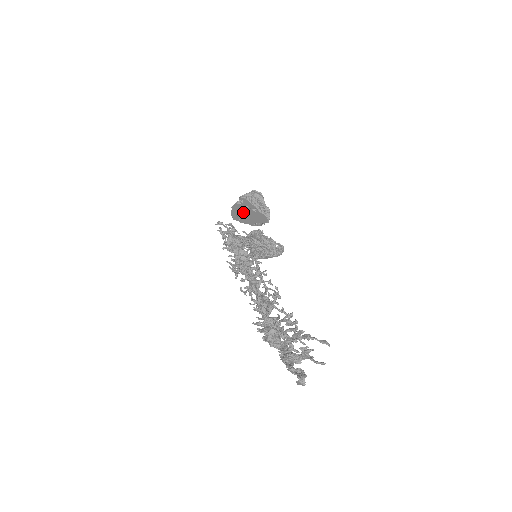
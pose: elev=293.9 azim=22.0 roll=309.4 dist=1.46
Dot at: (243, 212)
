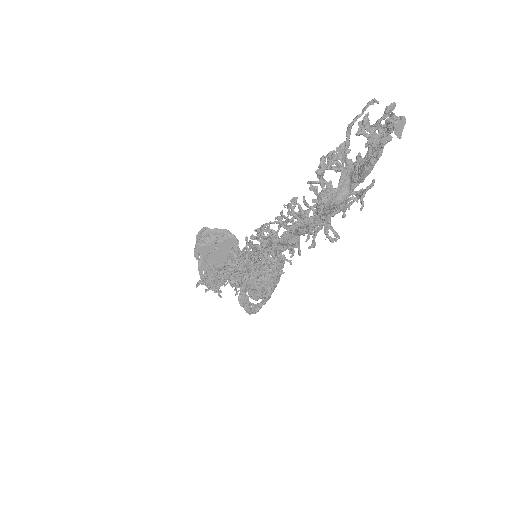
Dot at: occluded
